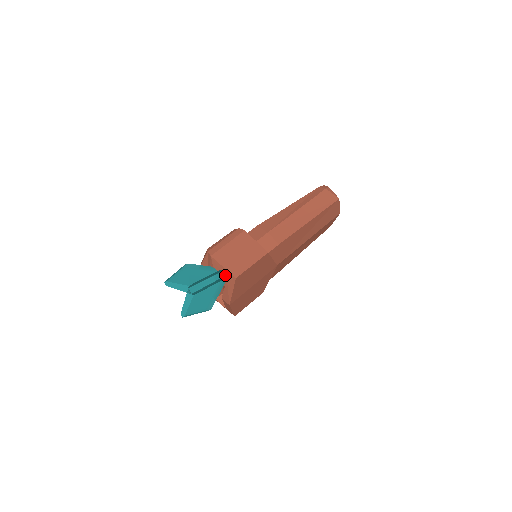
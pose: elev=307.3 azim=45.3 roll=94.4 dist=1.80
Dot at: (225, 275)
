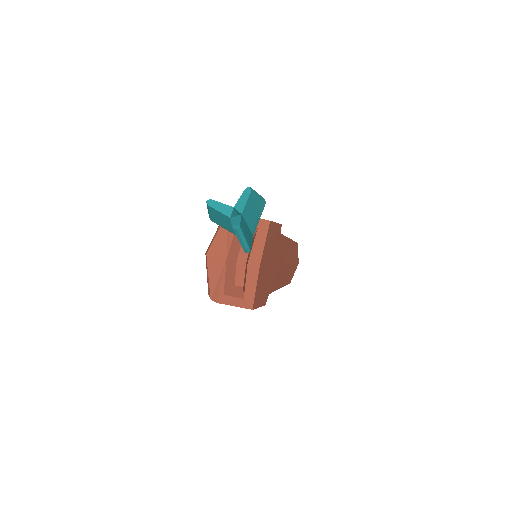
Dot at: (255, 224)
